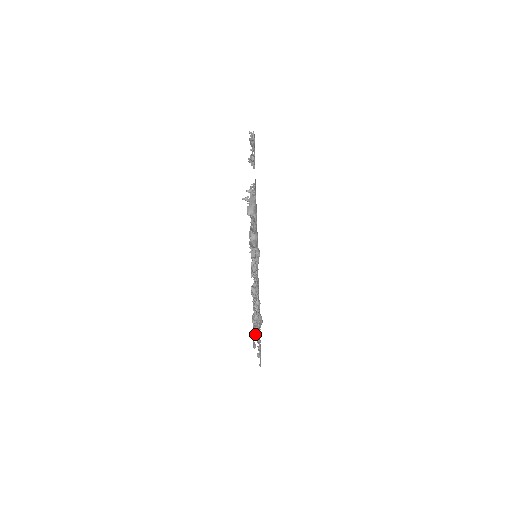
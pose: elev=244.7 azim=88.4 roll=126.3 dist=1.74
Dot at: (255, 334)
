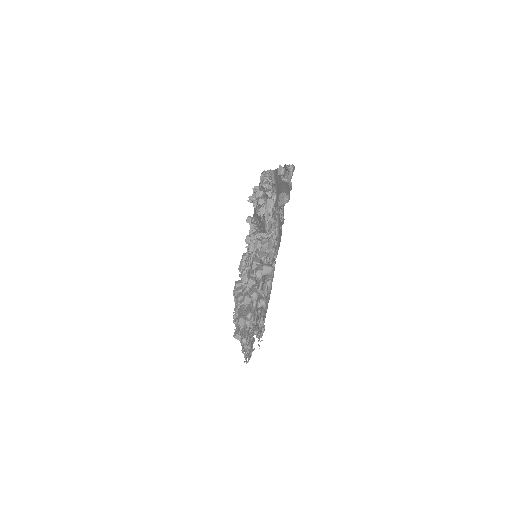
Dot at: (236, 310)
